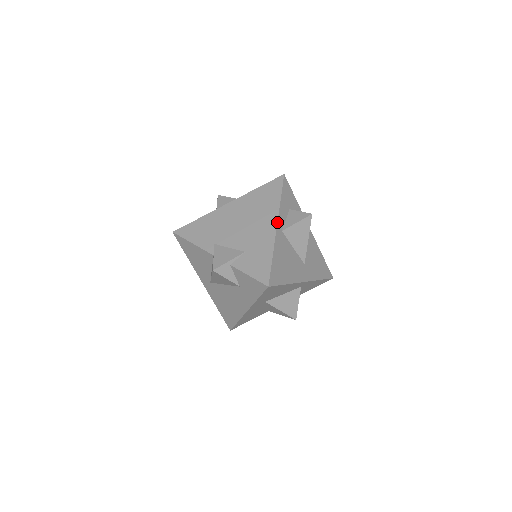
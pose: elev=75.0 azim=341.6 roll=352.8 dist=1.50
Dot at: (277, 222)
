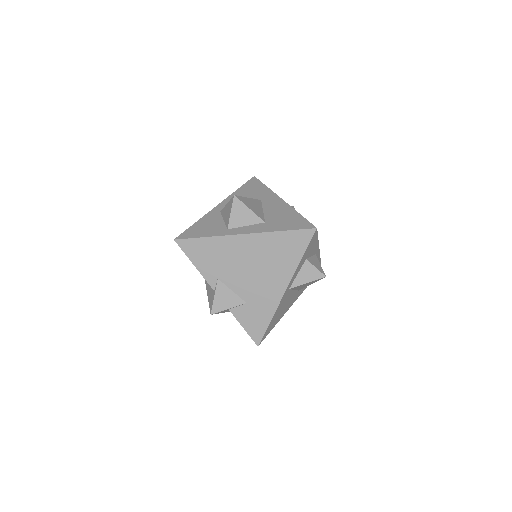
Dot at: (288, 286)
